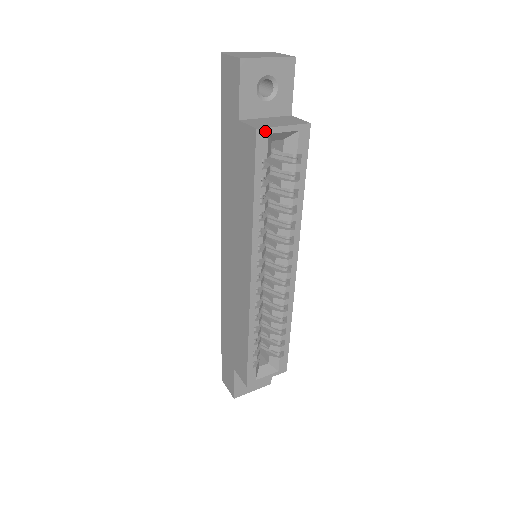
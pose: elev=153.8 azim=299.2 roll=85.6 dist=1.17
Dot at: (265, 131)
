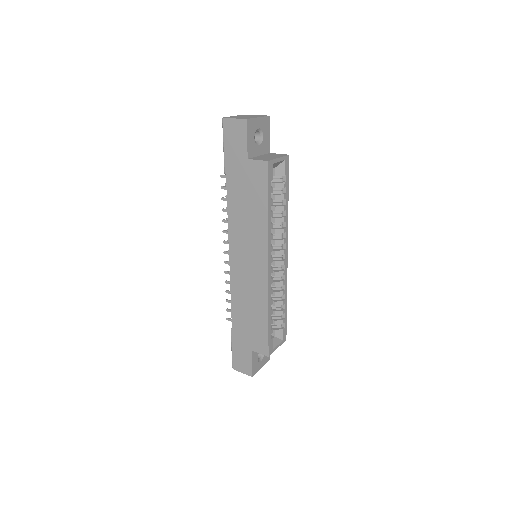
Dot at: (271, 162)
